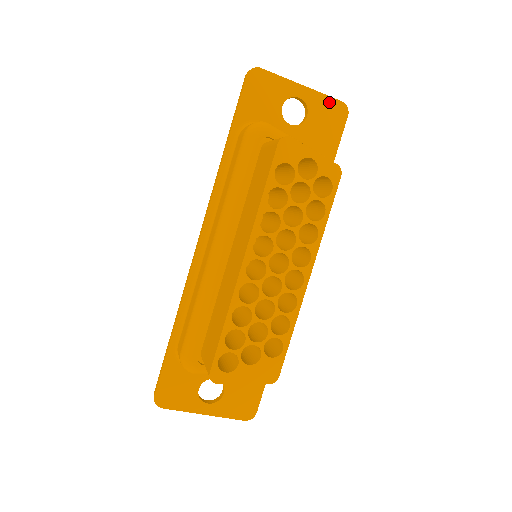
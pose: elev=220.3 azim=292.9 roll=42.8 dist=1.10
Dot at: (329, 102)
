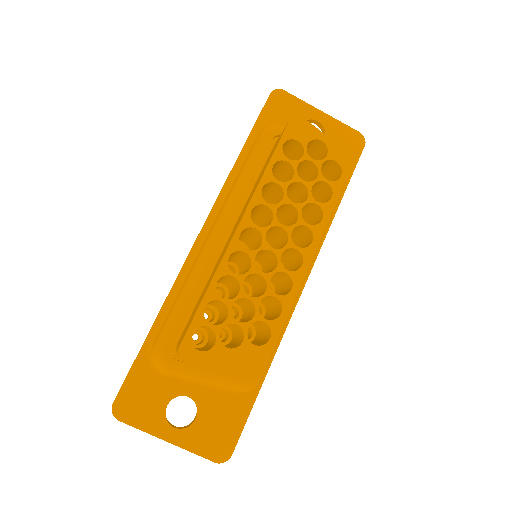
Dot at: (347, 130)
